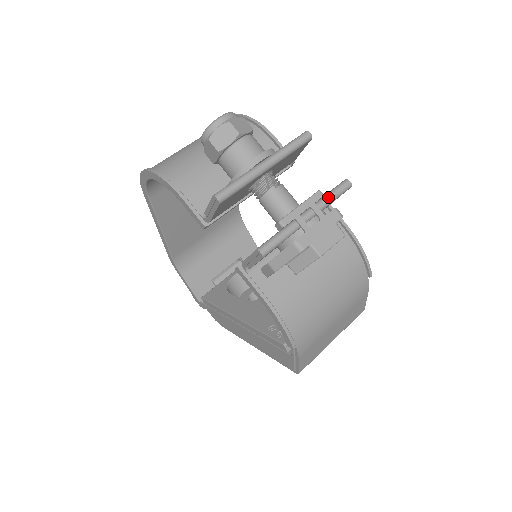
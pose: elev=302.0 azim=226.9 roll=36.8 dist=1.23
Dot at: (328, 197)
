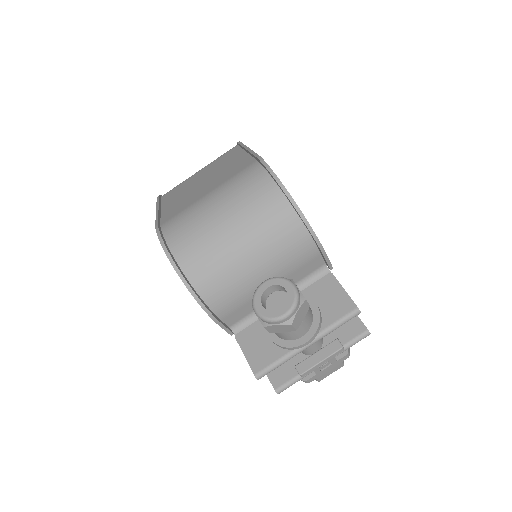
Dot at: (346, 349)
